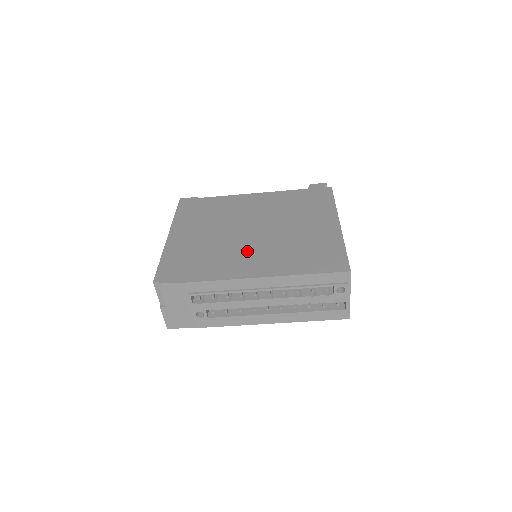
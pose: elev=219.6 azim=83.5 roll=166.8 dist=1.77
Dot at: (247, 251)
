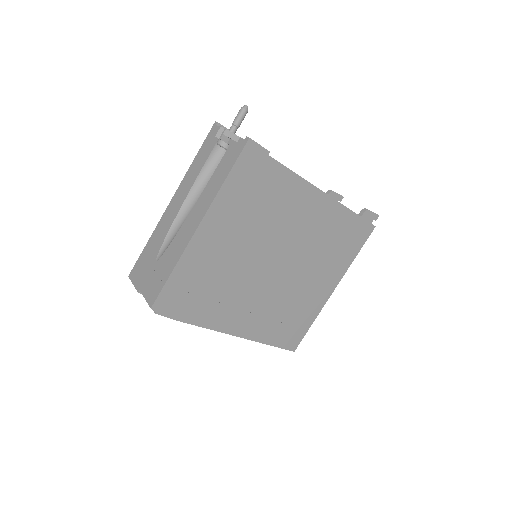
Dot at: (251, 298)
